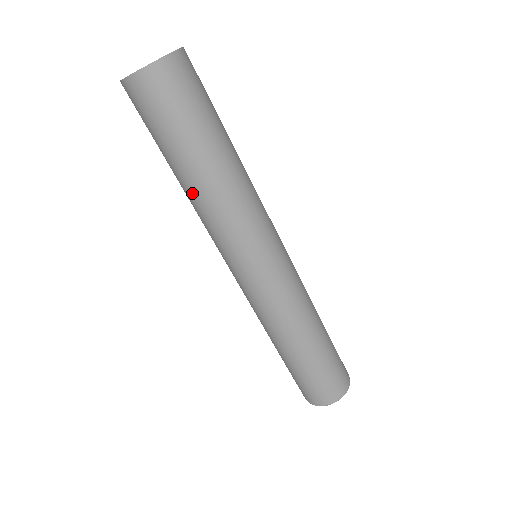
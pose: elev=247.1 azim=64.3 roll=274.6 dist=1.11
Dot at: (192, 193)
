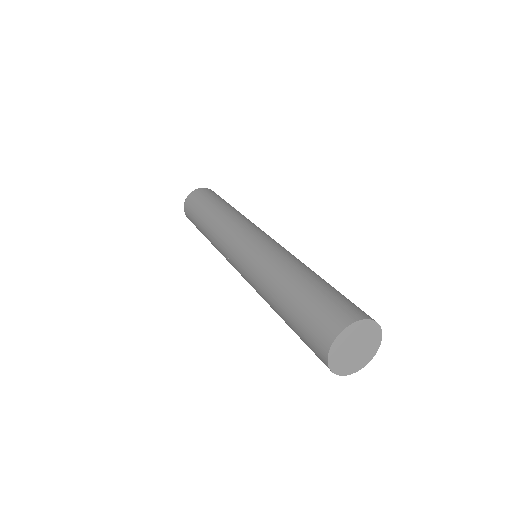
Dot at: (273, 309)
